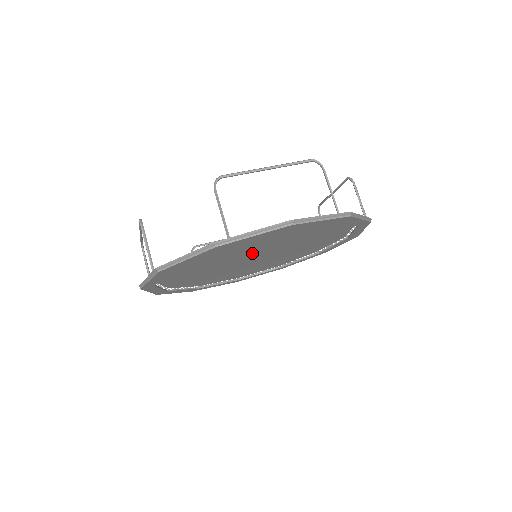
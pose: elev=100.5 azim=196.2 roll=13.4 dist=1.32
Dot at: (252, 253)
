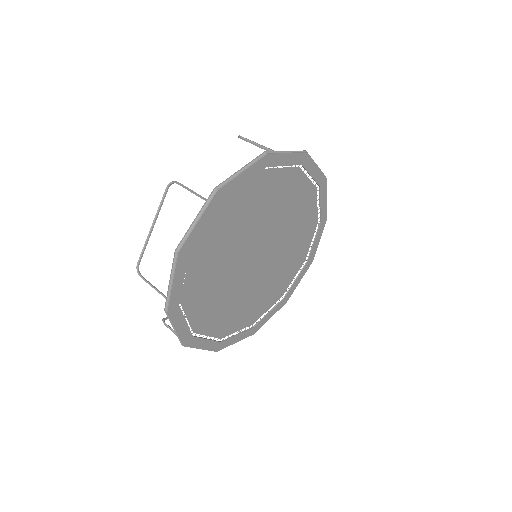
Dot at: (263, 229)
